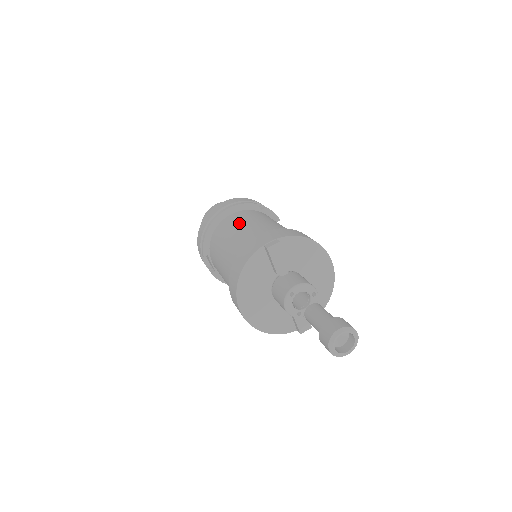
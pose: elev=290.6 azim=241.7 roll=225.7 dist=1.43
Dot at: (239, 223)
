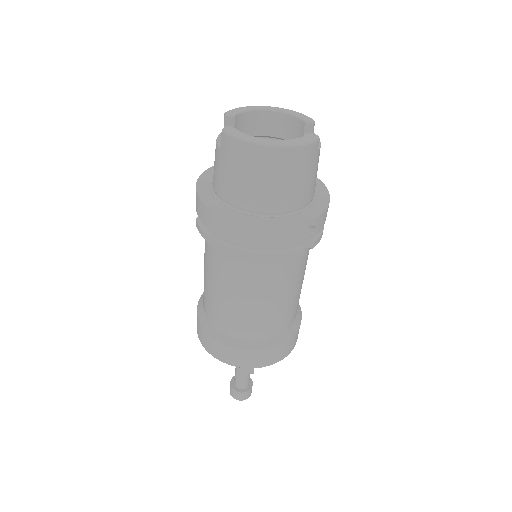
Dot at: (251, 291)
